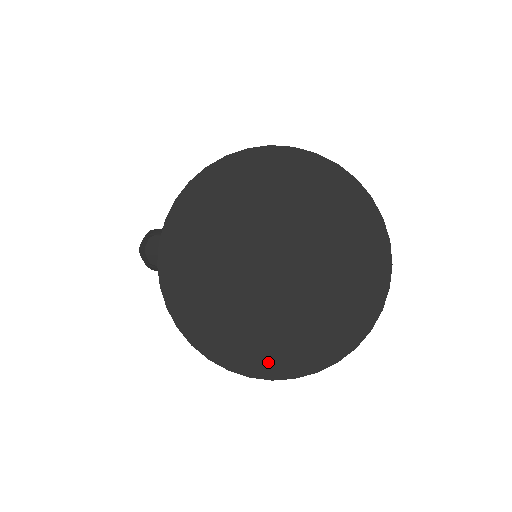
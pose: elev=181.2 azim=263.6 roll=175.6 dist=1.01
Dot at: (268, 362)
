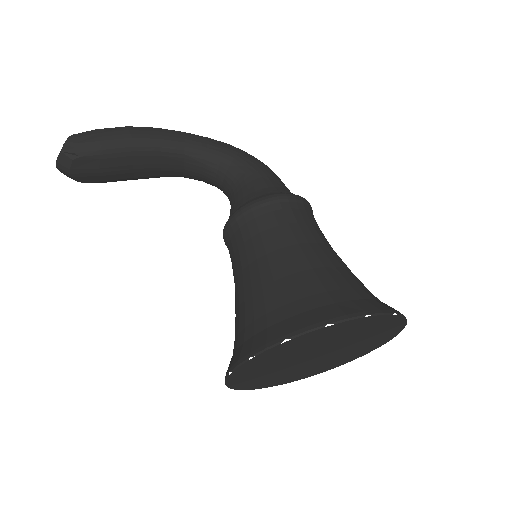
Dot at: (294, 379)
